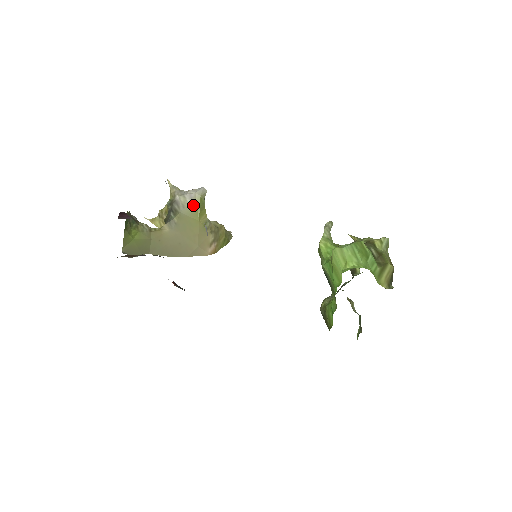
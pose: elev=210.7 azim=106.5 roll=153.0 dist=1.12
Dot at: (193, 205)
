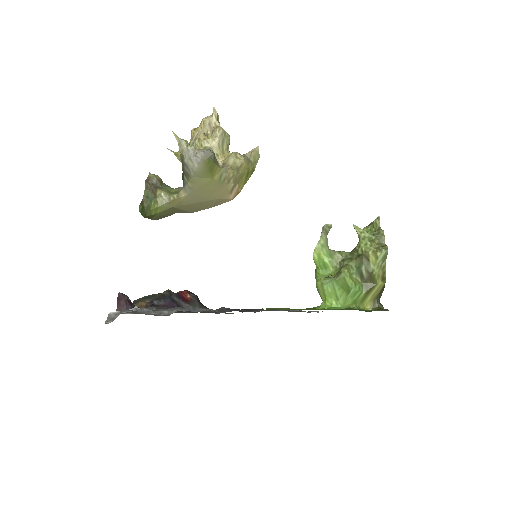
Dot at: (202, 168)
